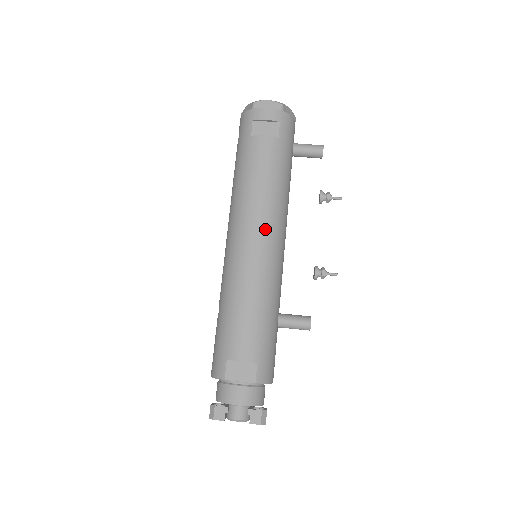
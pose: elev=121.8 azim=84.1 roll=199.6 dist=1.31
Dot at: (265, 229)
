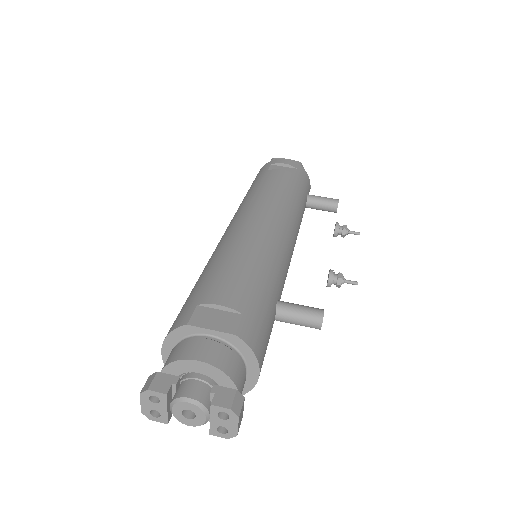
Dot at: (273, 215)
